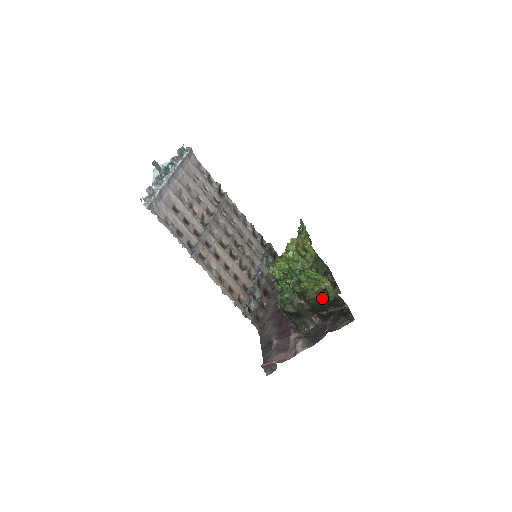
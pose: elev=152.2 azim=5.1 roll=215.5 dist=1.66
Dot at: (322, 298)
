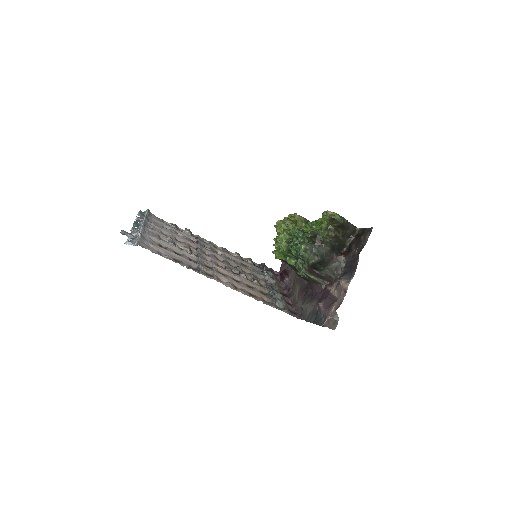
Dot at: (334, 230)
